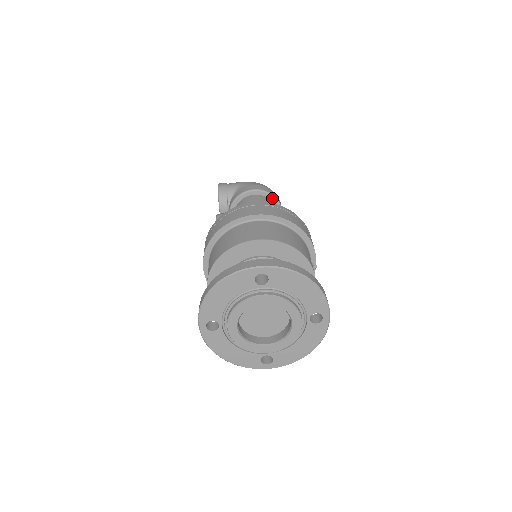
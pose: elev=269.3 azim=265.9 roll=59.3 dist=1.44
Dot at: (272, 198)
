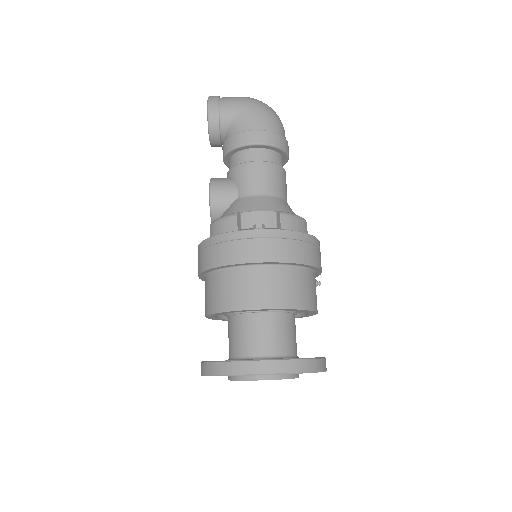
Dot at: (278, 150)
